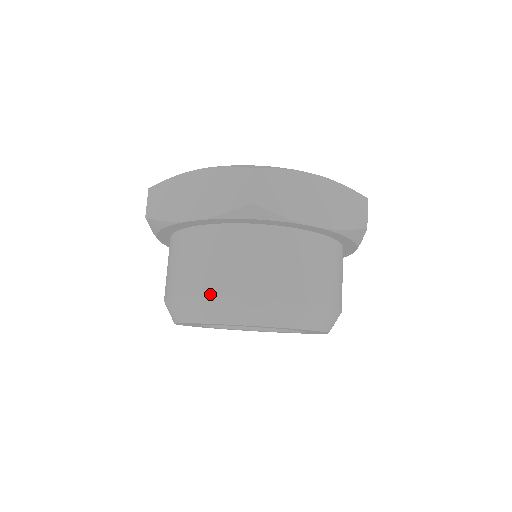
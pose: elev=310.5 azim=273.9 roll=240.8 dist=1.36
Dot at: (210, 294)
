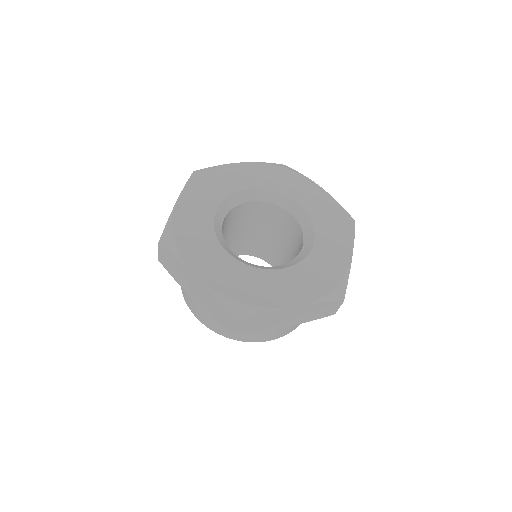
Dot at: (206, 325)
